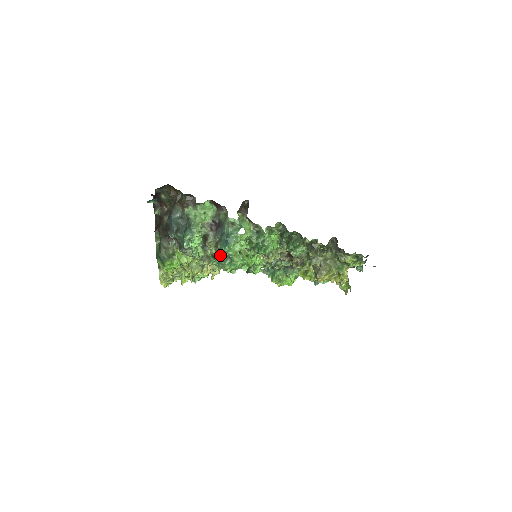
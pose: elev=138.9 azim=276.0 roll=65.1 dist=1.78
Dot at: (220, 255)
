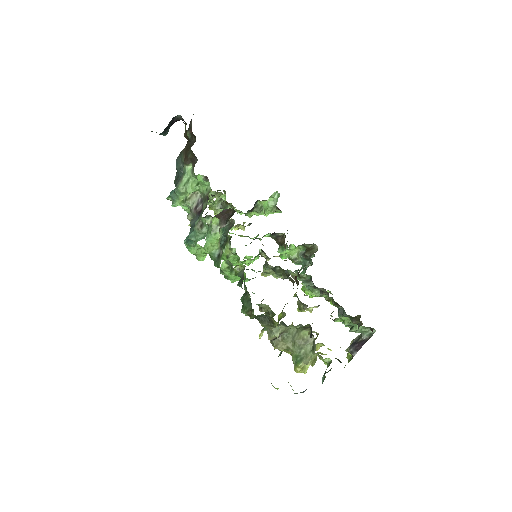
Dot at: occluded
